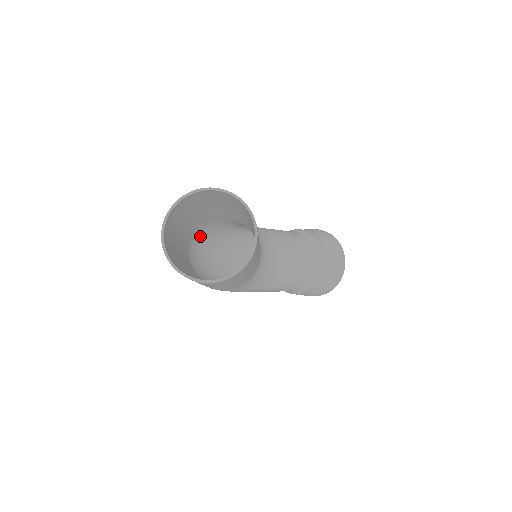
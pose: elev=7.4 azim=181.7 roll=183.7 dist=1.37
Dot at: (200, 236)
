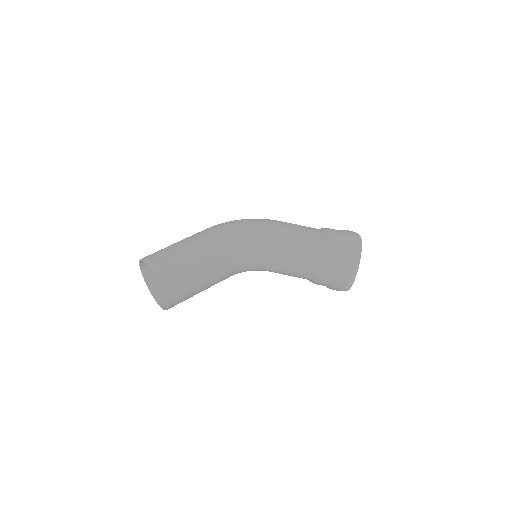
Dot at: occluded
